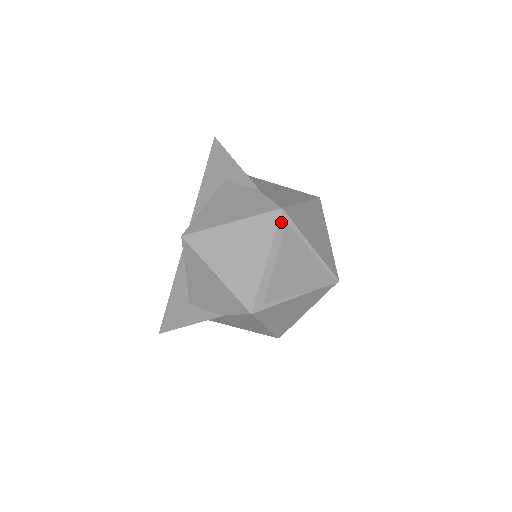
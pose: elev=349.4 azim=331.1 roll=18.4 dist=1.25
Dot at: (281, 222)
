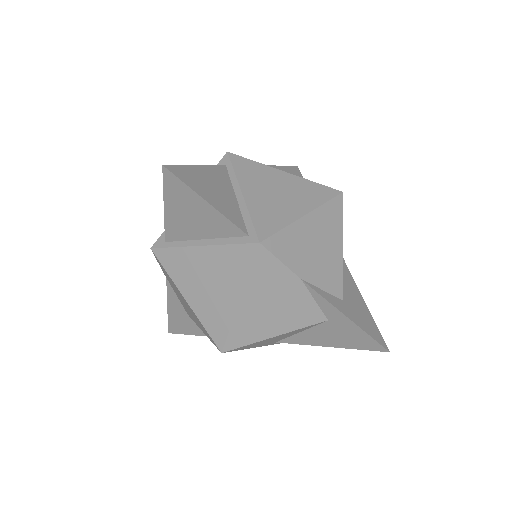
Dot at: (221, 164)
